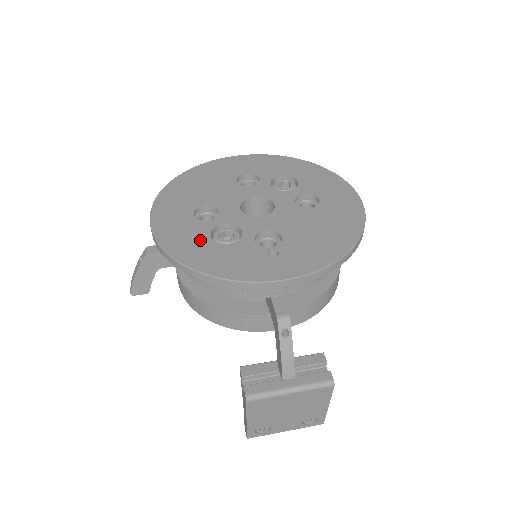
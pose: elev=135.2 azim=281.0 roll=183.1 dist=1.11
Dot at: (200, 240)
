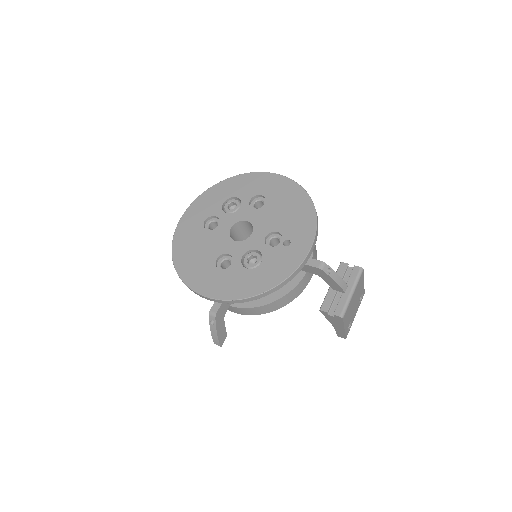
Dot at: (246, 276)
